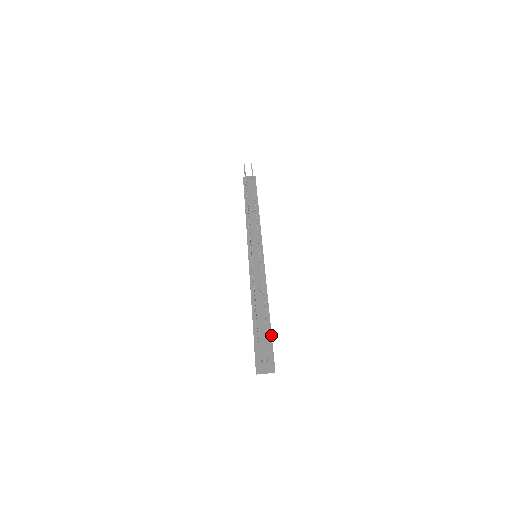
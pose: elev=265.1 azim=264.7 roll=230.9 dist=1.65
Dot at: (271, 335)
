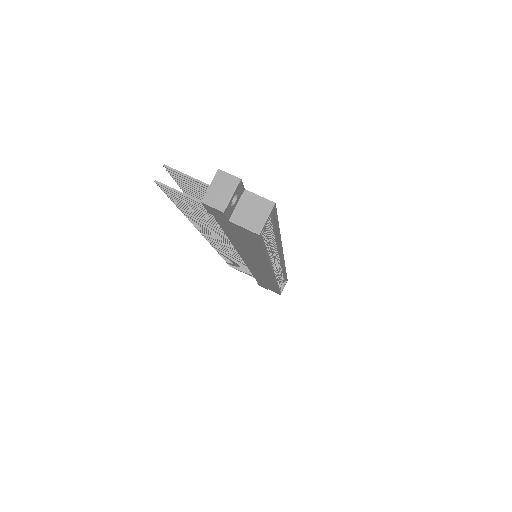
Dot at: occluded
